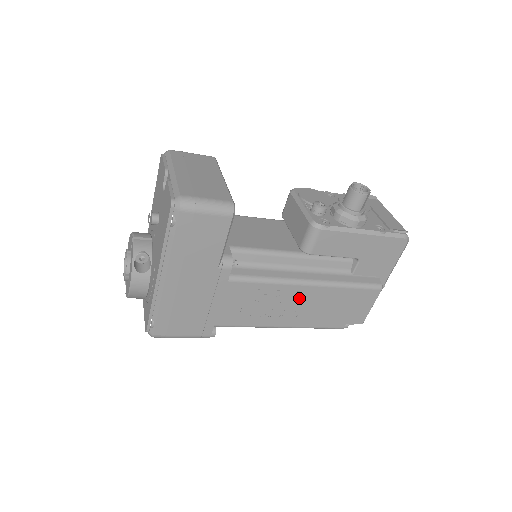
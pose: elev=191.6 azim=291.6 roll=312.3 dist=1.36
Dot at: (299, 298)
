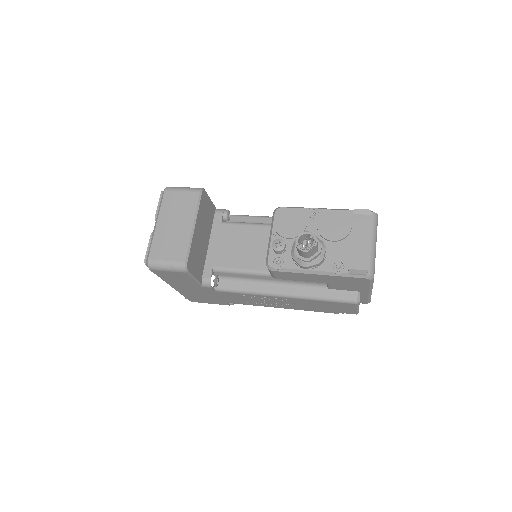
Dot at: (280, 300)
